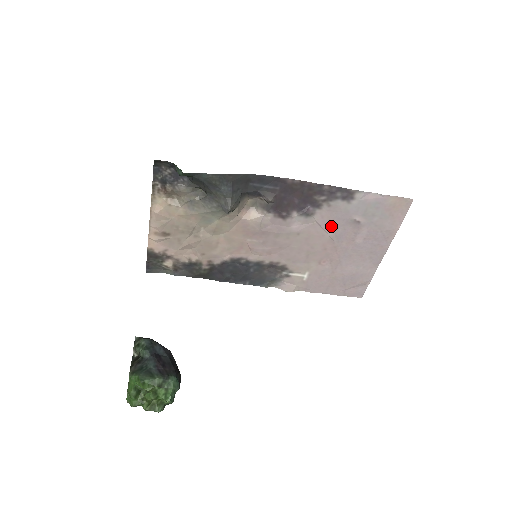
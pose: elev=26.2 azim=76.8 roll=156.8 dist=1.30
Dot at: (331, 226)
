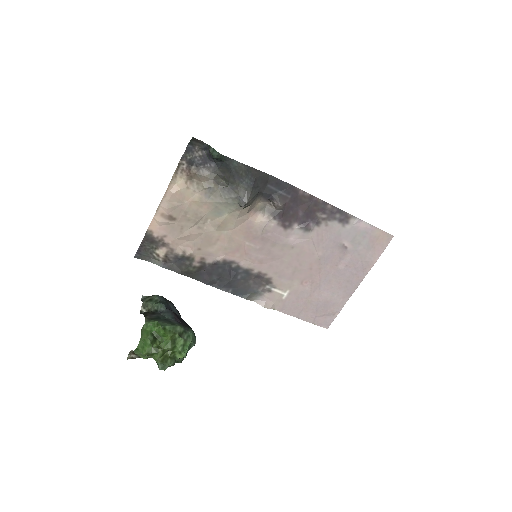
Dot at: (322, 246)
